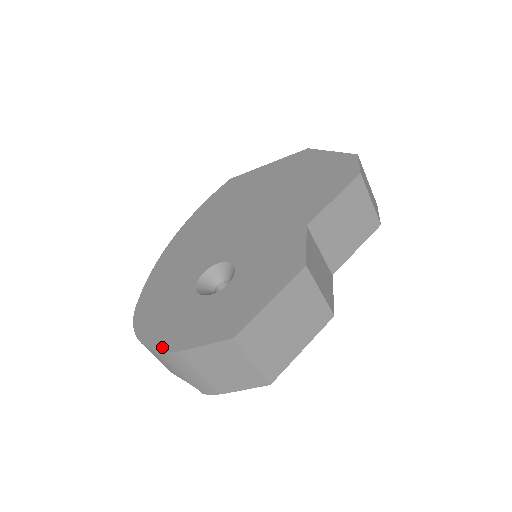
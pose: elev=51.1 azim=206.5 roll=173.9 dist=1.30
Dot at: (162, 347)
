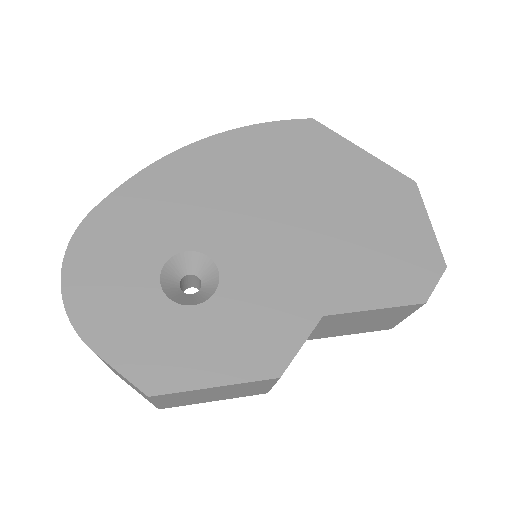
Dot at: (77, 319)
